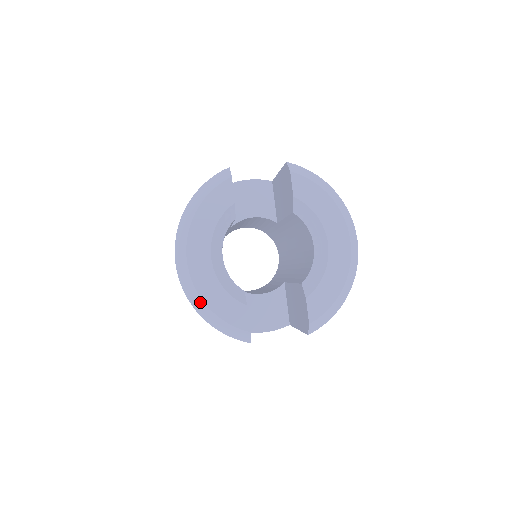
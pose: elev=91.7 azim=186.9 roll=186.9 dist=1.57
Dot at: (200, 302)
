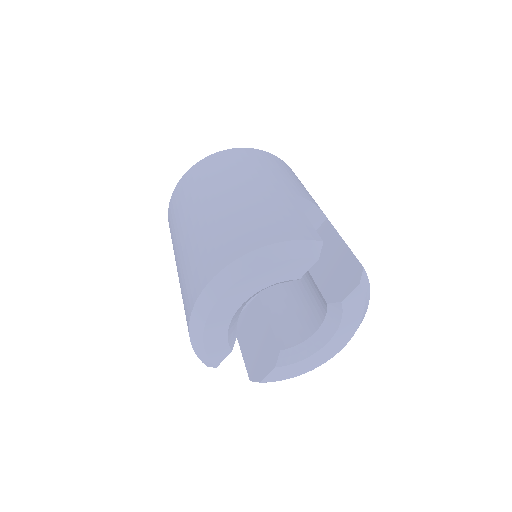
Dot at: (200, 328)
